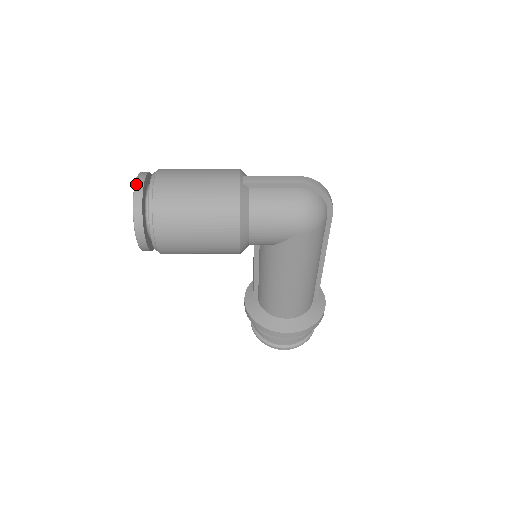
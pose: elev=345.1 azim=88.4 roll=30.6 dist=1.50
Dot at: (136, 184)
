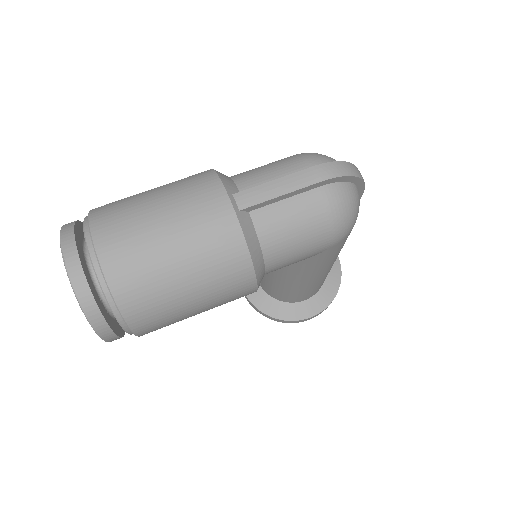
Dot at: (69, 272)
